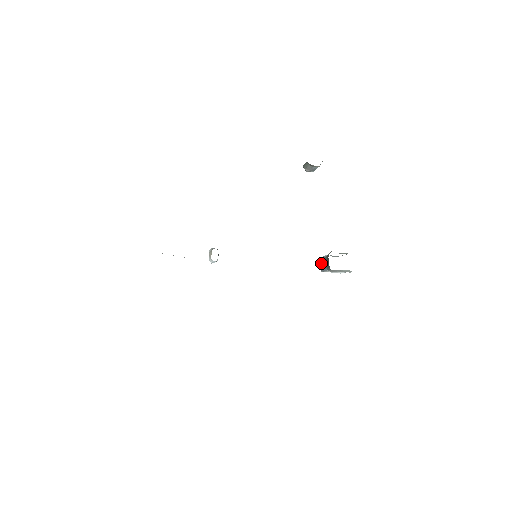
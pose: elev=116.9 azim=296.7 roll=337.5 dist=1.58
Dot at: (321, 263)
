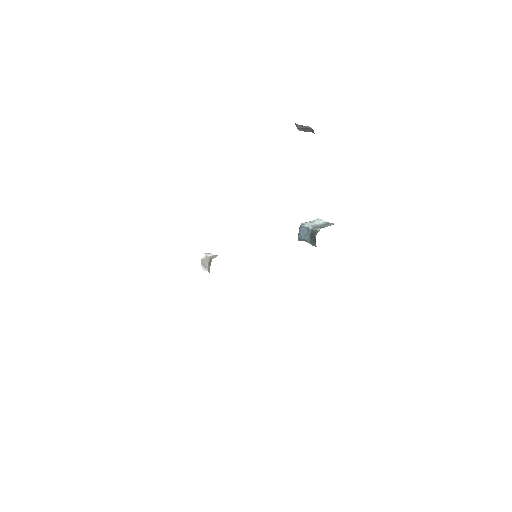
Dot at: (301, 234)
